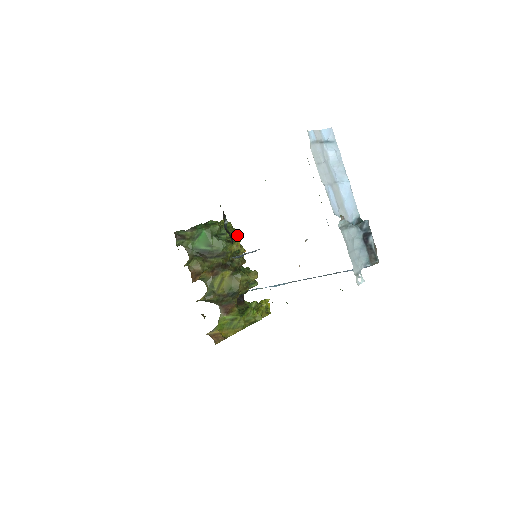
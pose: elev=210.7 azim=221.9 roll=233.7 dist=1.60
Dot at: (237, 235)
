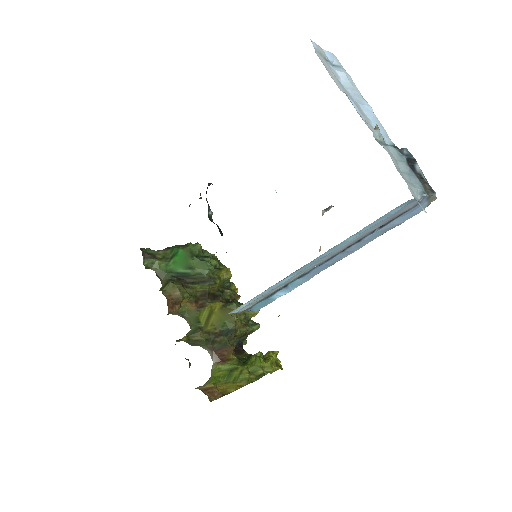
Dot at: (225, 266)
